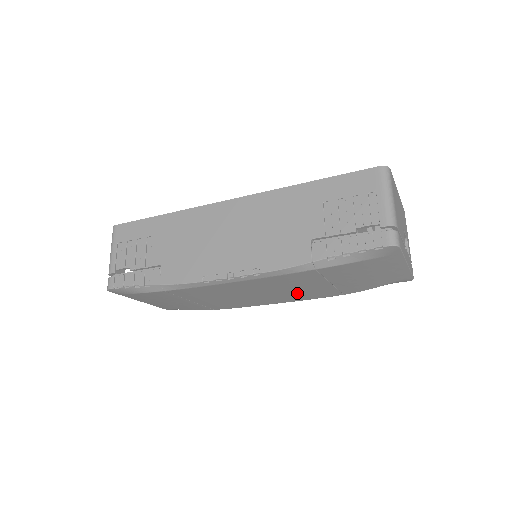
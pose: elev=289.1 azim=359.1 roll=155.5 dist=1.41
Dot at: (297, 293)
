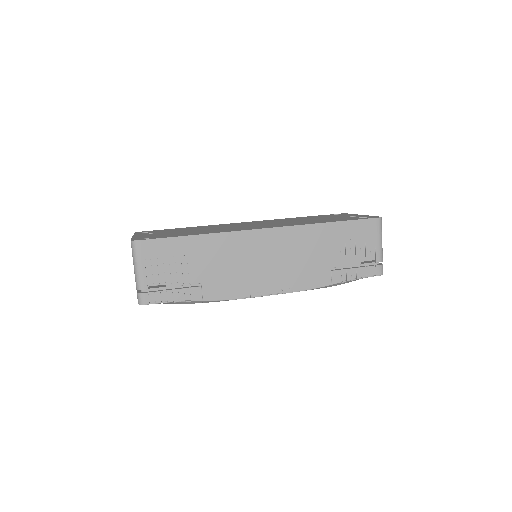
Dot at: occluded
